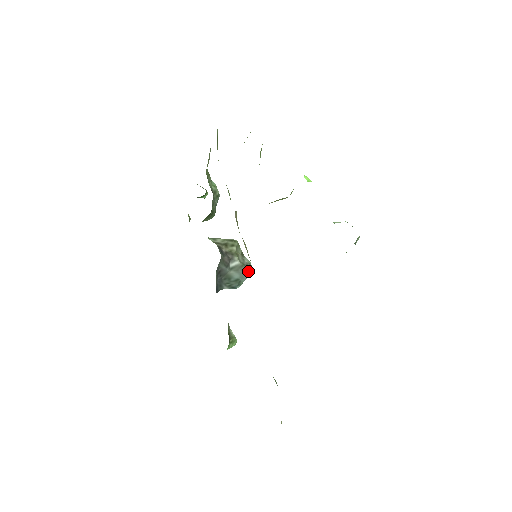
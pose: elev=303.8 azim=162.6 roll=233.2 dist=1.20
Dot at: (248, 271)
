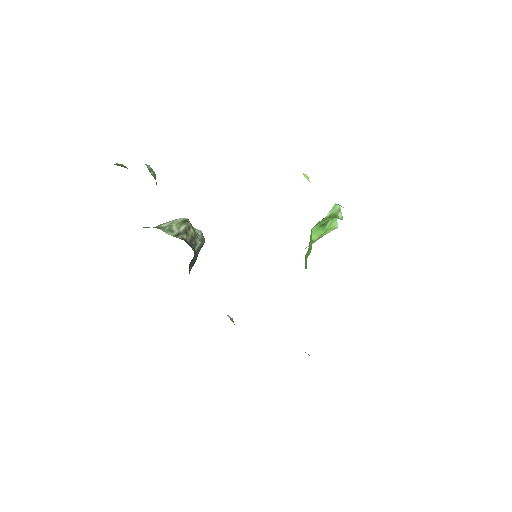
Dot at: (204, 242)
